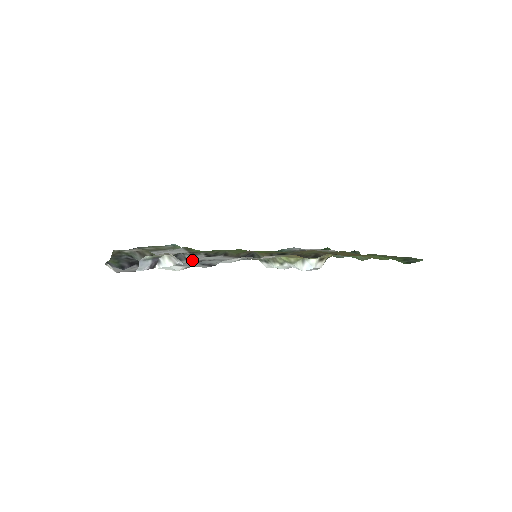
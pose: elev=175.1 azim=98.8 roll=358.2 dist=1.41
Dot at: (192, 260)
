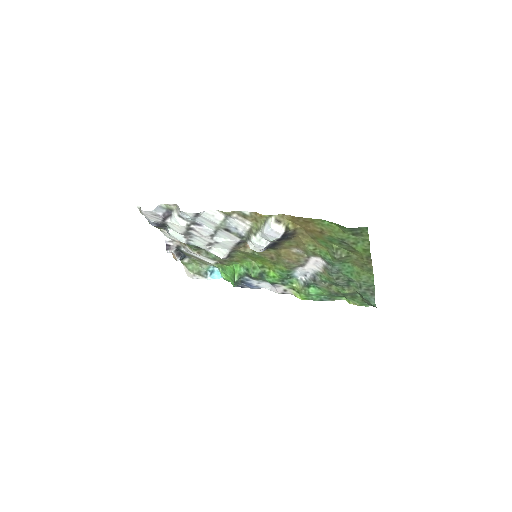
Dot at: (209, 251)
